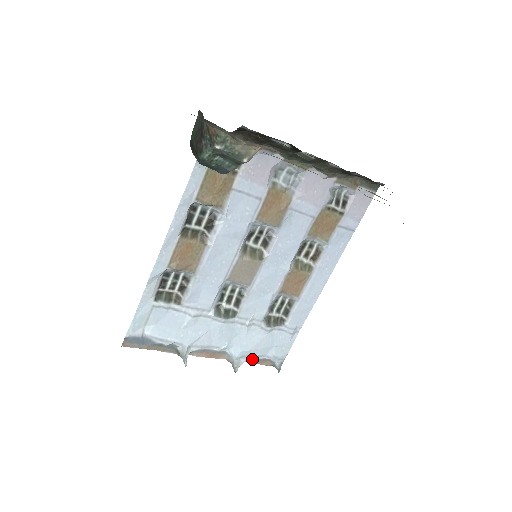
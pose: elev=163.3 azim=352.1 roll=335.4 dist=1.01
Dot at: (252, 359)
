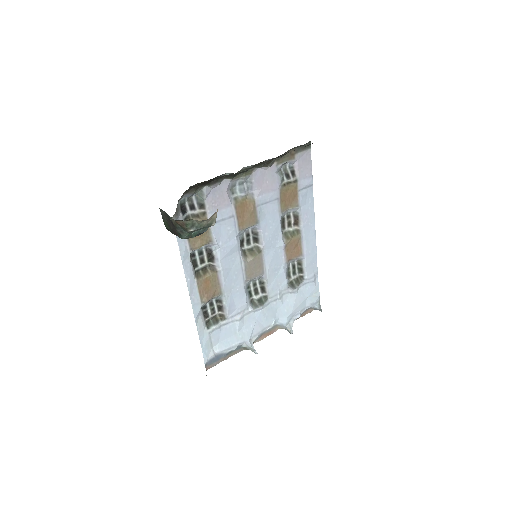
Dot at: (297, 317)
